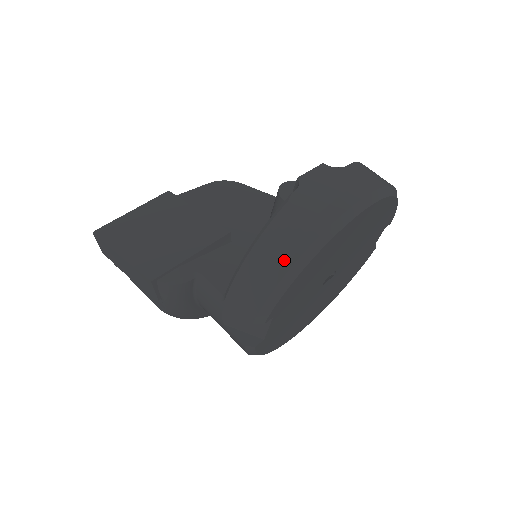
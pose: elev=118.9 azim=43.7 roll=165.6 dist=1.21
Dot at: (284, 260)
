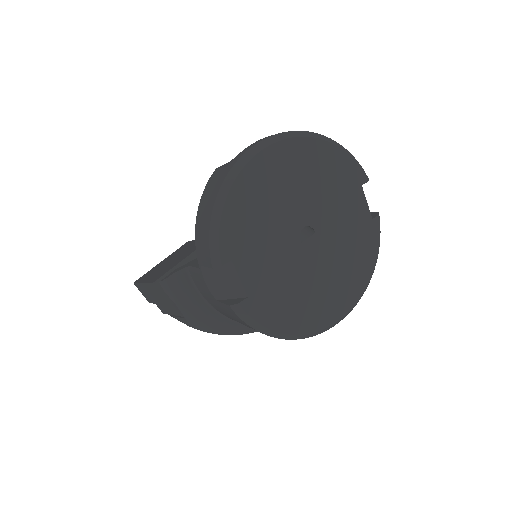
Dot at: (211, 201)
